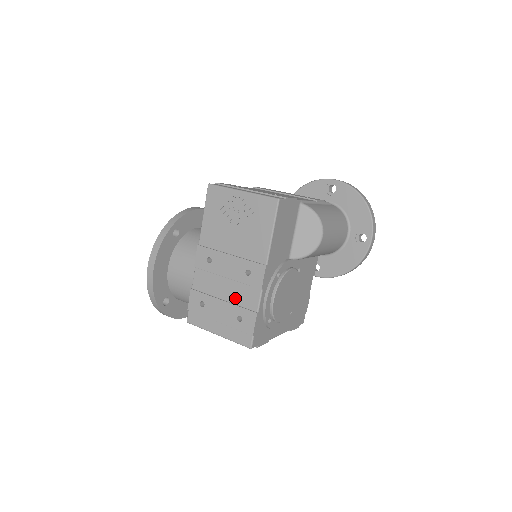
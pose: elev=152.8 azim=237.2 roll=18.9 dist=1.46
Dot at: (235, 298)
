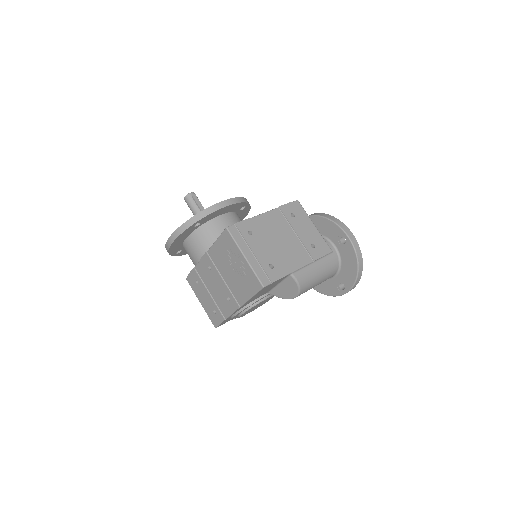
Dot at: (217, 300)
